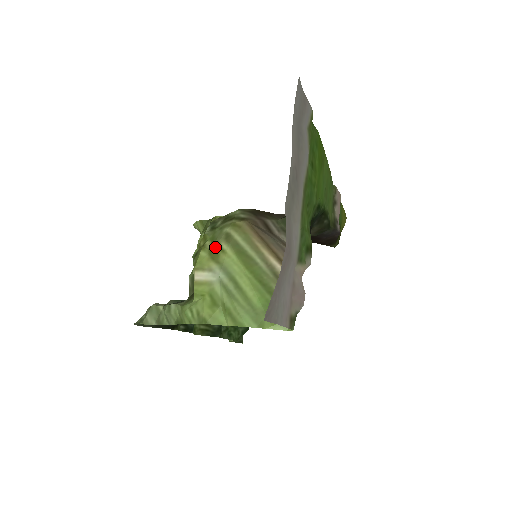
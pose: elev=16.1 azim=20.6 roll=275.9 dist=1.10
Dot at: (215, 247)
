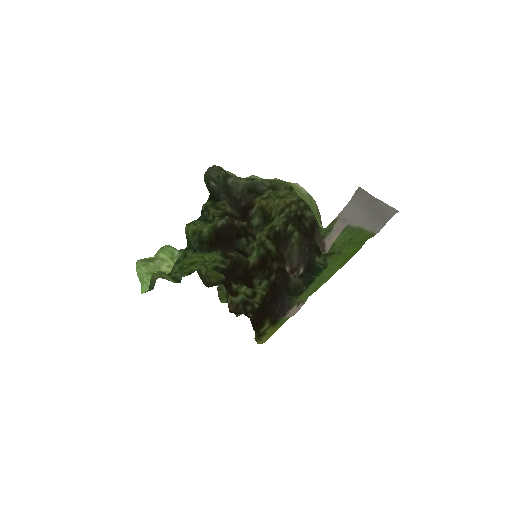
Dot at: occluded
